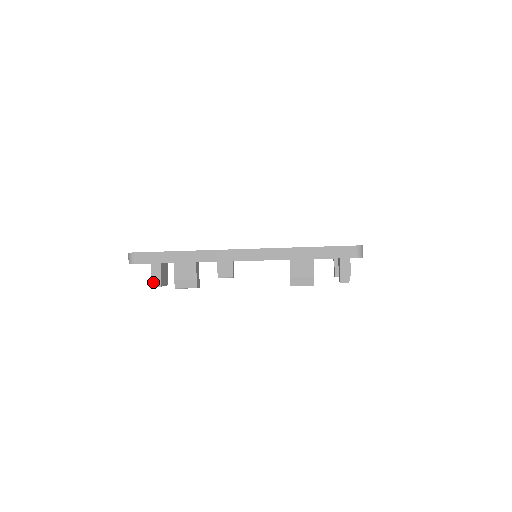
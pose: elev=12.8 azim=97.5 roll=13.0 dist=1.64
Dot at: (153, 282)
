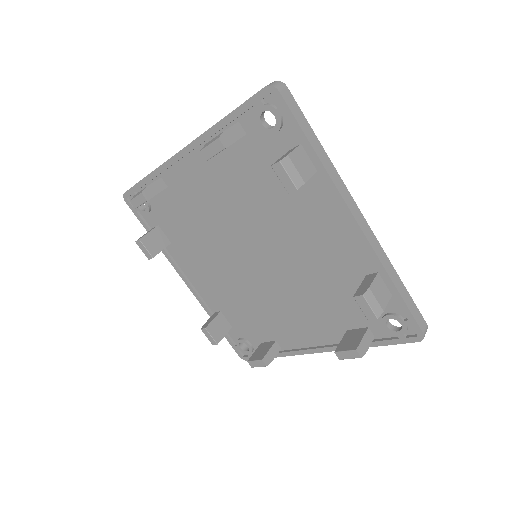
Dot at: (138, 239)
